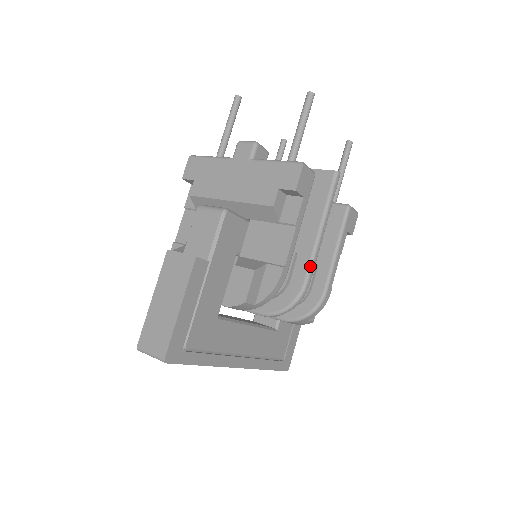
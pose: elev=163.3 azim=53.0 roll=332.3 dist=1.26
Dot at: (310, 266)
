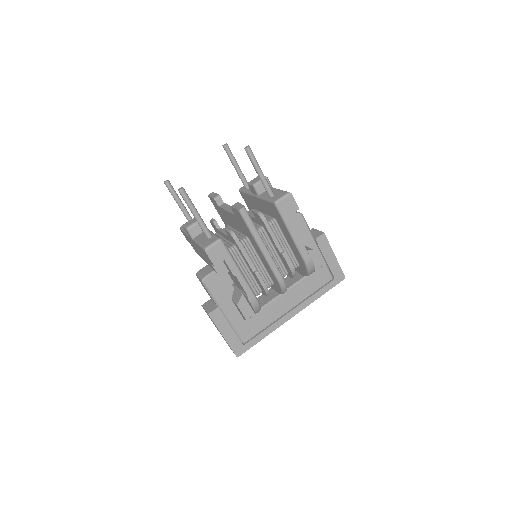
Dot at: (272, 270)
